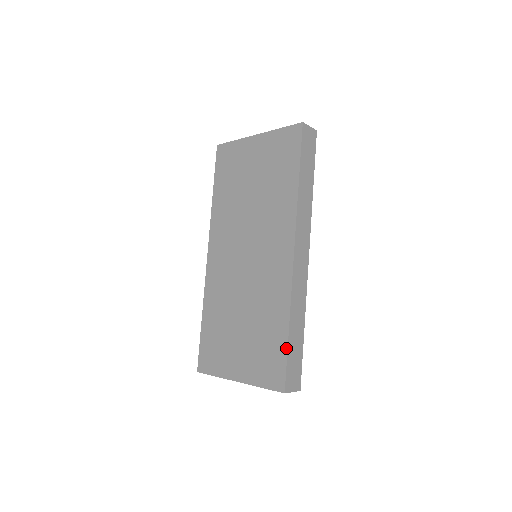
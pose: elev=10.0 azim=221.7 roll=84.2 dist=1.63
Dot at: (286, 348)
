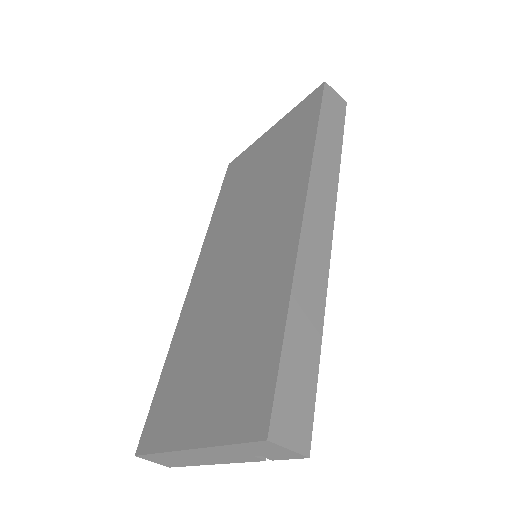
Dot at: (279, 349)
